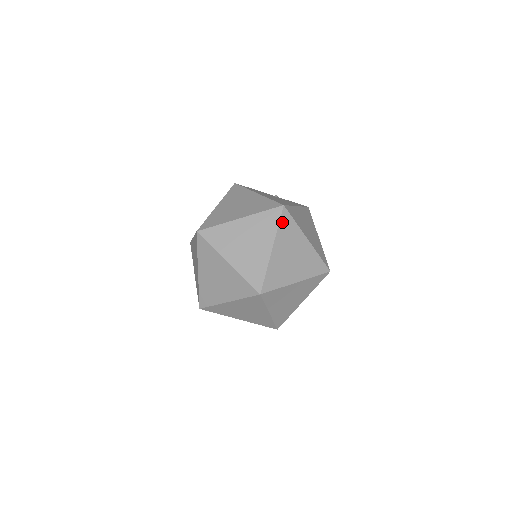
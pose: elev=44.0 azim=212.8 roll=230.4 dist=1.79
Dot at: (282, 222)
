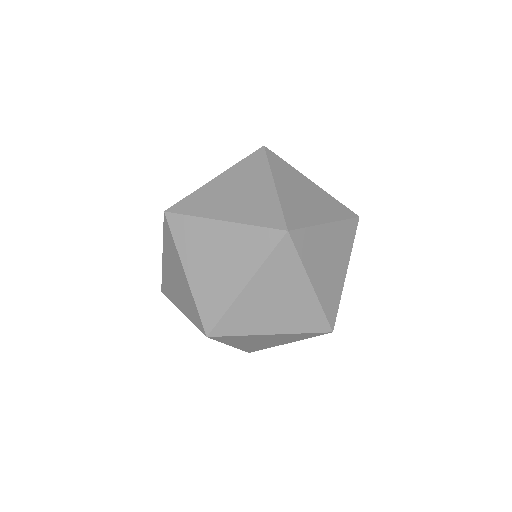
Dot at: (349, 223)
